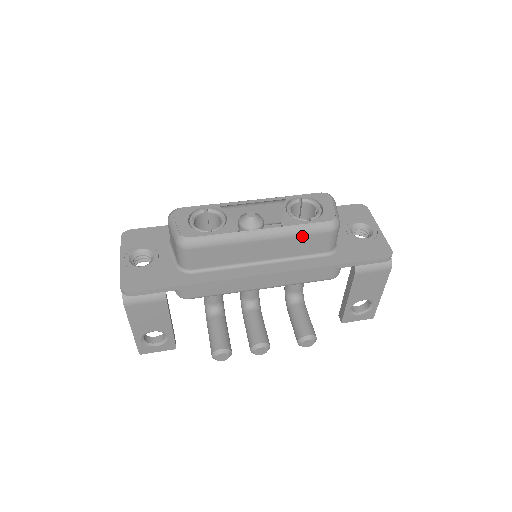
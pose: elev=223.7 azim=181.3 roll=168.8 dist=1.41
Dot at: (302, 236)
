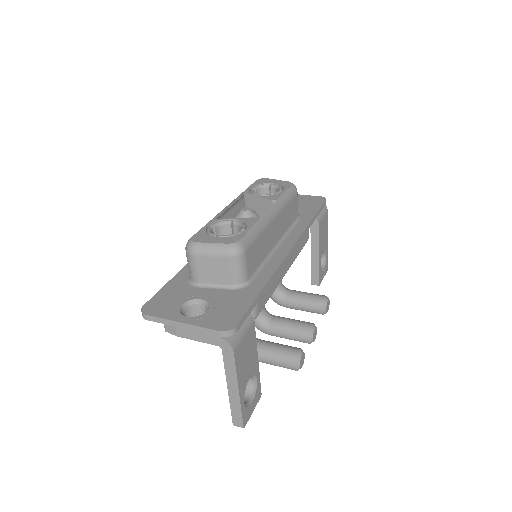
Dot at: (288, 204)
